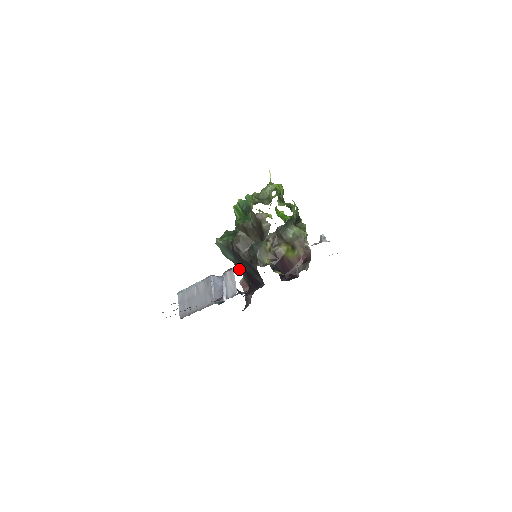
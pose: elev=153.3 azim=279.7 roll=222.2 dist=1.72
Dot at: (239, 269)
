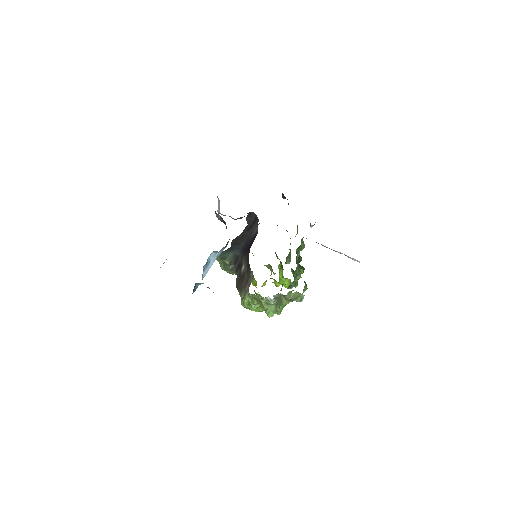
Dot at: (238, 262)
